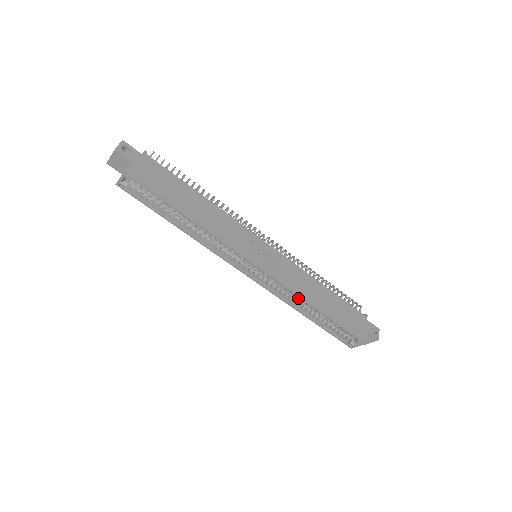
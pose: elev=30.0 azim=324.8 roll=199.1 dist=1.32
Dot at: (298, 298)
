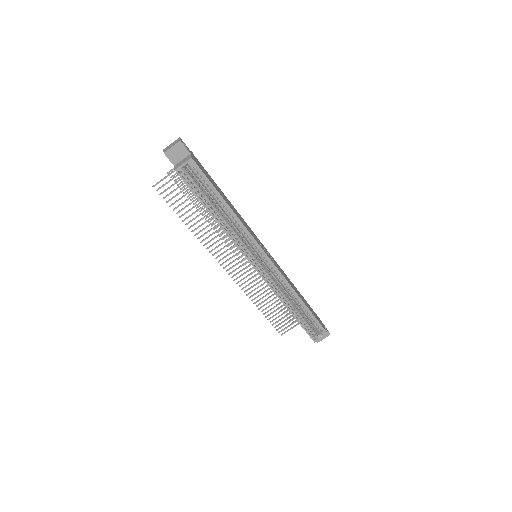
Dot at: (288, 291)
